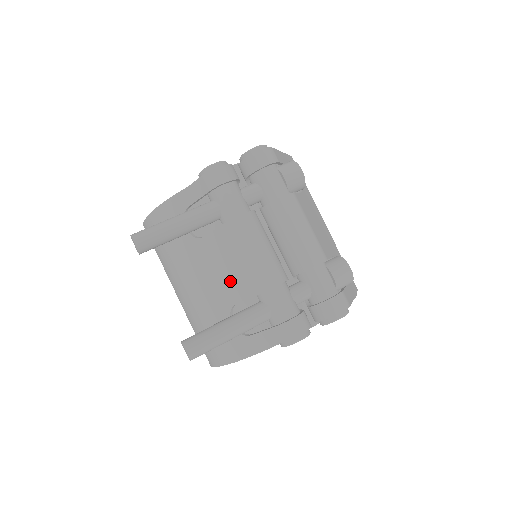
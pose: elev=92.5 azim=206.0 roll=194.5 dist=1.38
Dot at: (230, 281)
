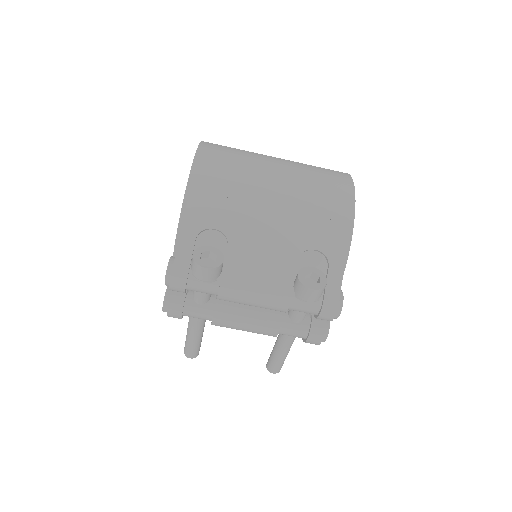
Dot at: occluded
